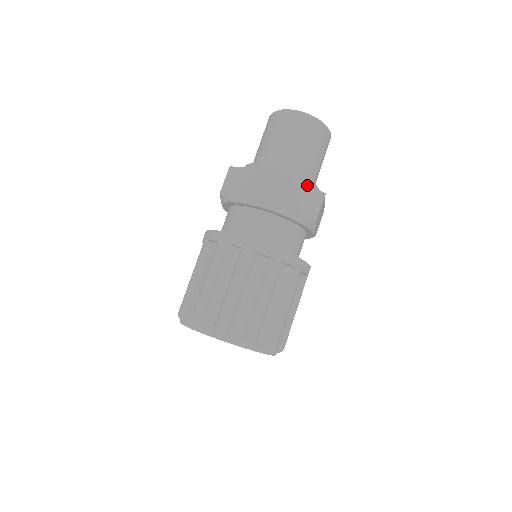
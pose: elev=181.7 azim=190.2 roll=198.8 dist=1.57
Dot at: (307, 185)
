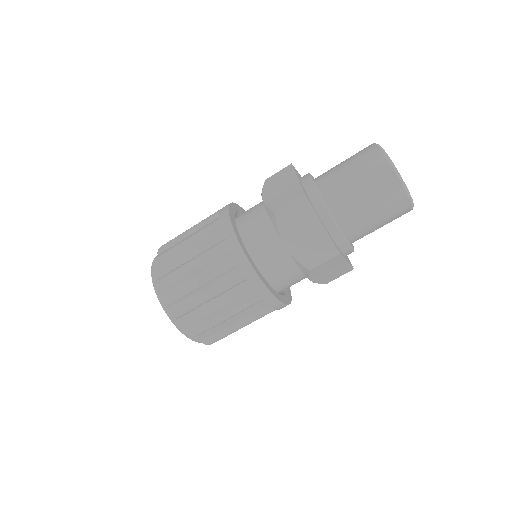
Dot at: (327, 232)
